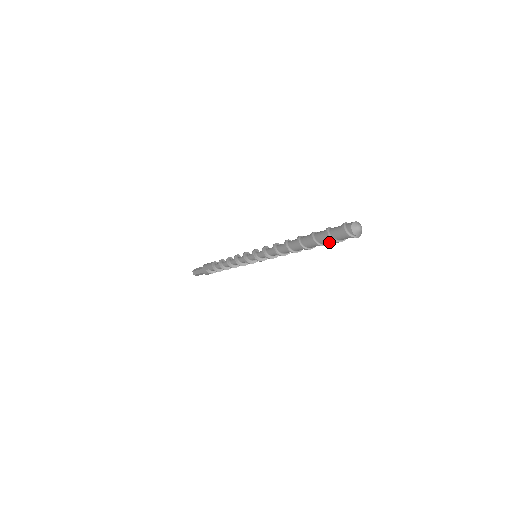
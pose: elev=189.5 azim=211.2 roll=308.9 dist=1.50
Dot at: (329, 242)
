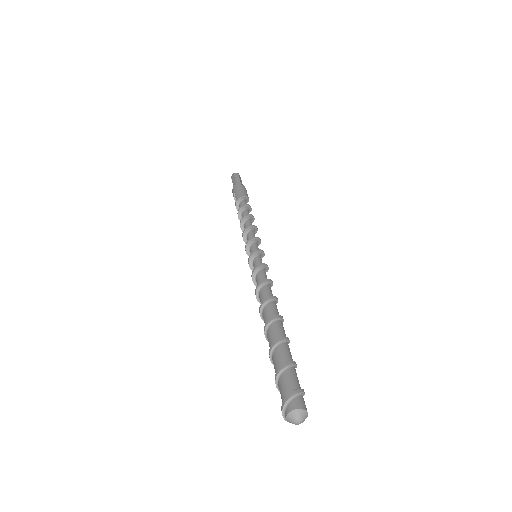
Dot at: occluded
